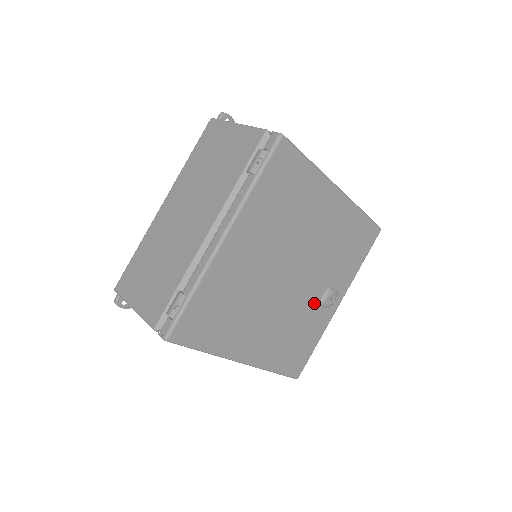
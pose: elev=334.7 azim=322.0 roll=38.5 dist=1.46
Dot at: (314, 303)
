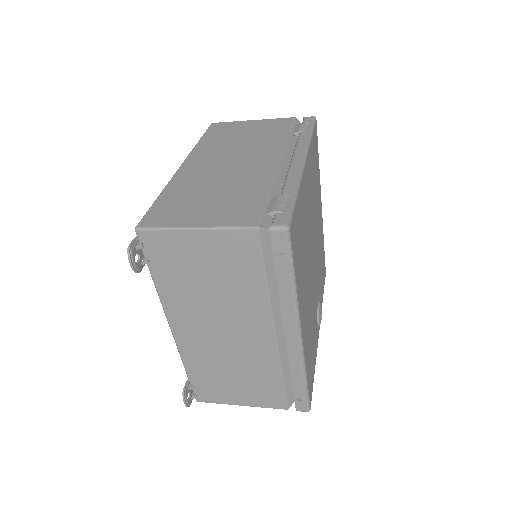
Dot at: (315, 310)
